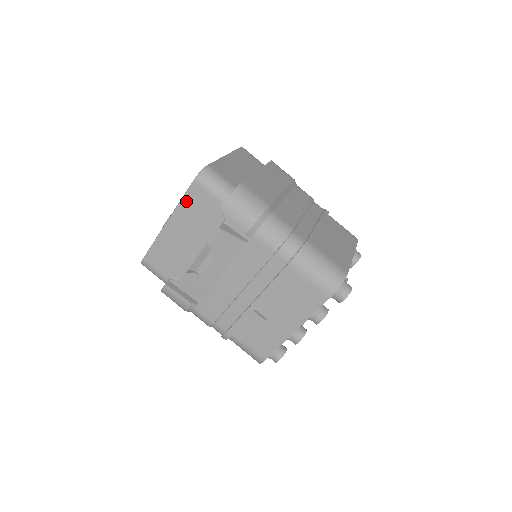
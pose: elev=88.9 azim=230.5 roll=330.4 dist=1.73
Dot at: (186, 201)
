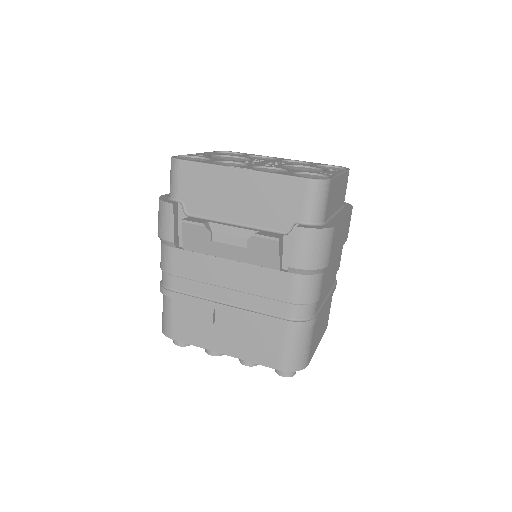
Dot at: (280, 181)
